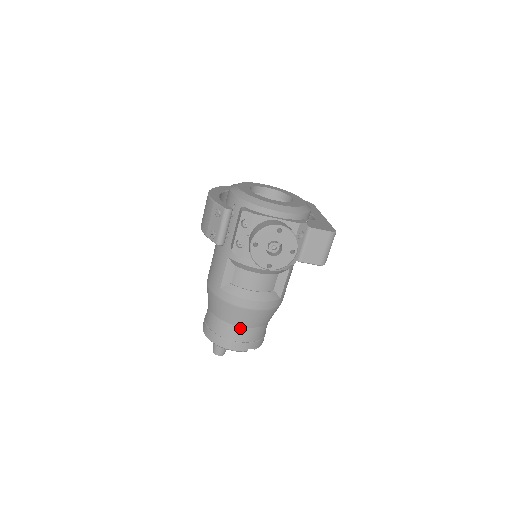
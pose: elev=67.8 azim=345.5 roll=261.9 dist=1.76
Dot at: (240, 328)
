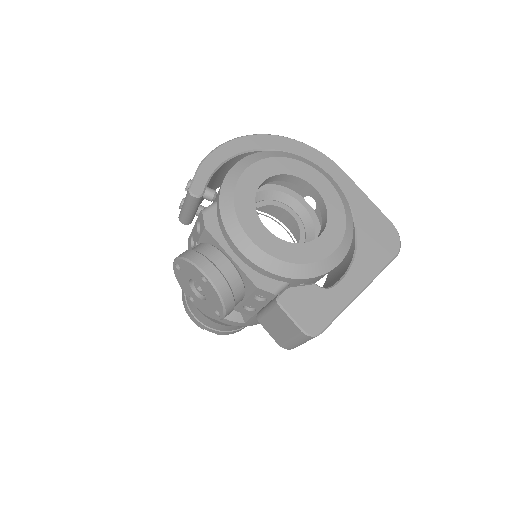
Dot at: (197, 308)
